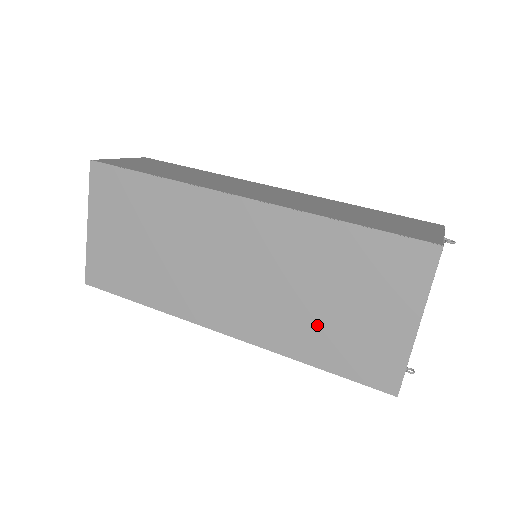
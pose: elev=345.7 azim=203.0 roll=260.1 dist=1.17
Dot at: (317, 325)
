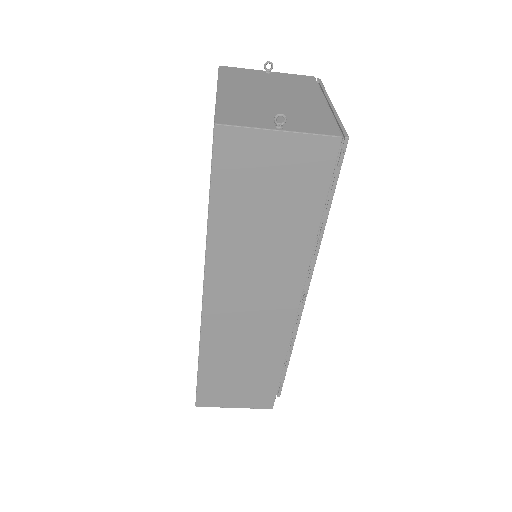
Dot at: occluded
